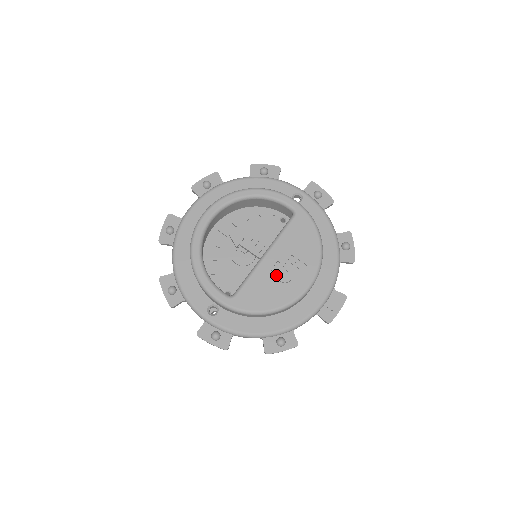
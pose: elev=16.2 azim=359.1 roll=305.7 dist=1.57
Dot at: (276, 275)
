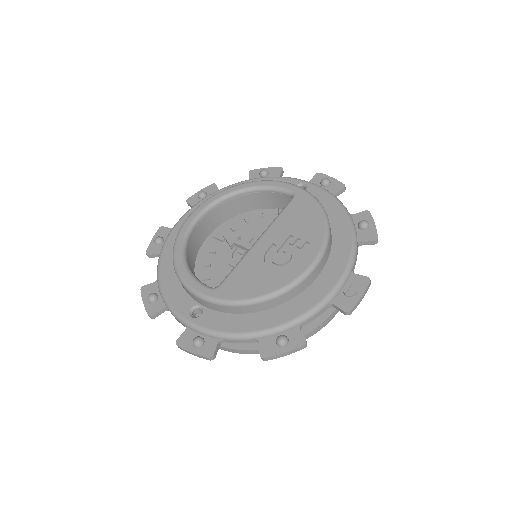
Dot at: (270, 258)
